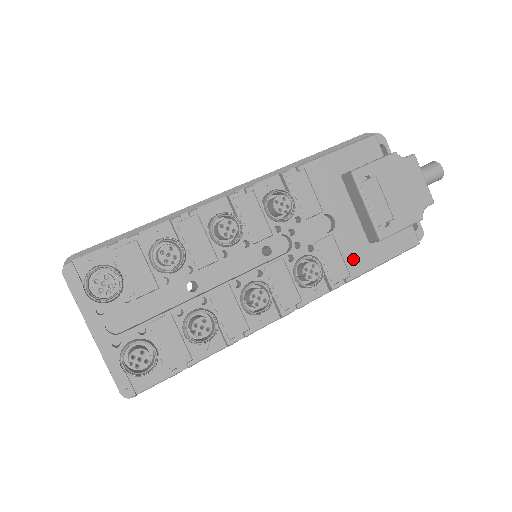
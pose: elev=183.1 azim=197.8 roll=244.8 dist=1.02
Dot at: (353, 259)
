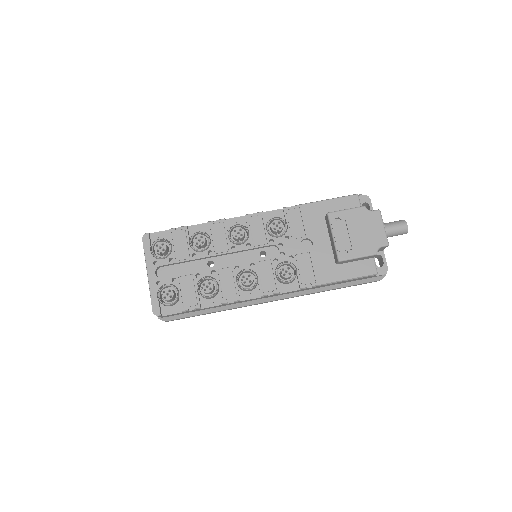
Dot at: (321, 272)
